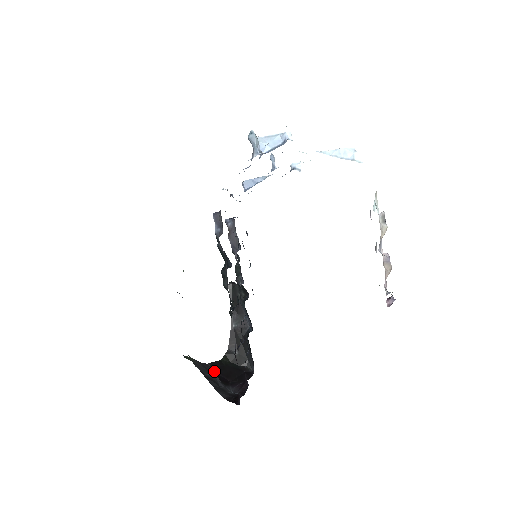
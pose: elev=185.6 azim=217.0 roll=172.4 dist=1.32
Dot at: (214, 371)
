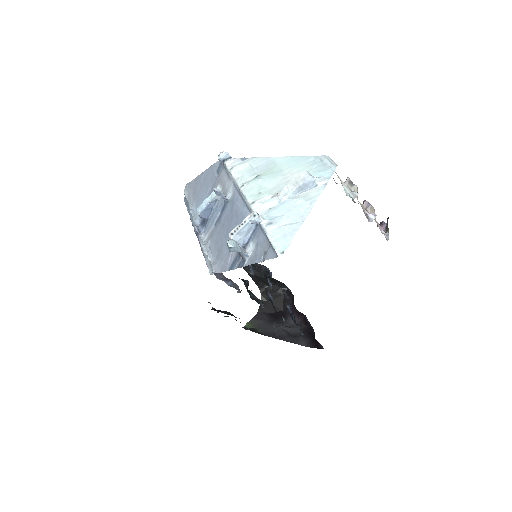
Dot at: (267, 314)
